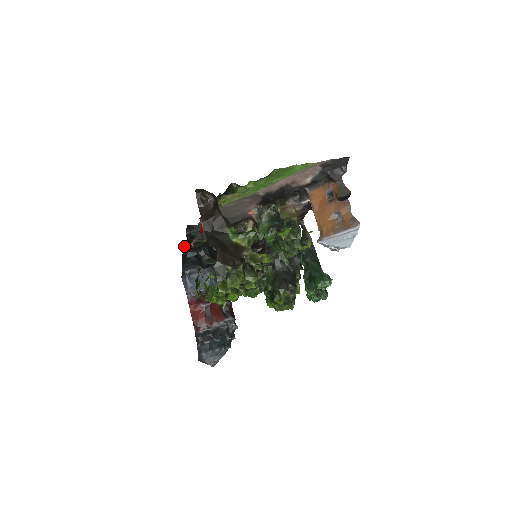
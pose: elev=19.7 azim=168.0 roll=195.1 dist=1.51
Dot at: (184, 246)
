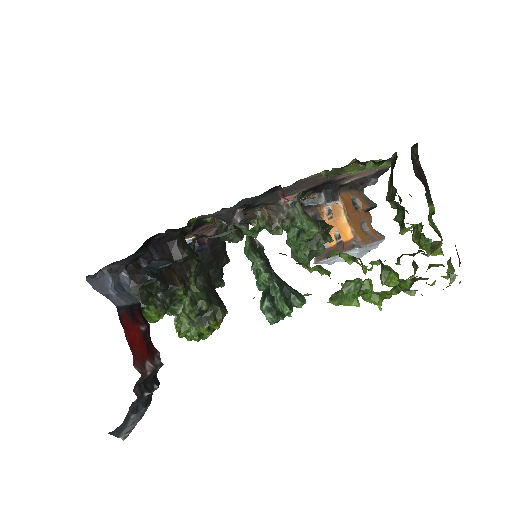
Dot at: (190, 219)
